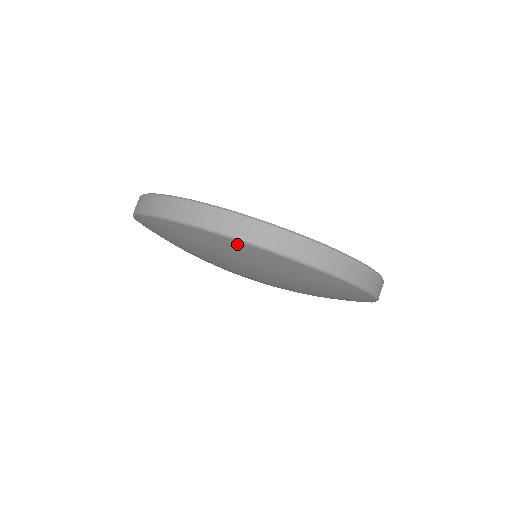
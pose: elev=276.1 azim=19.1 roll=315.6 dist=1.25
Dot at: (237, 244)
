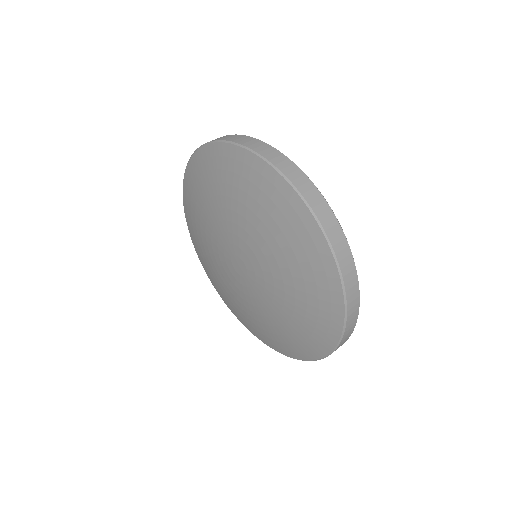
Dot at: (218, 150)
